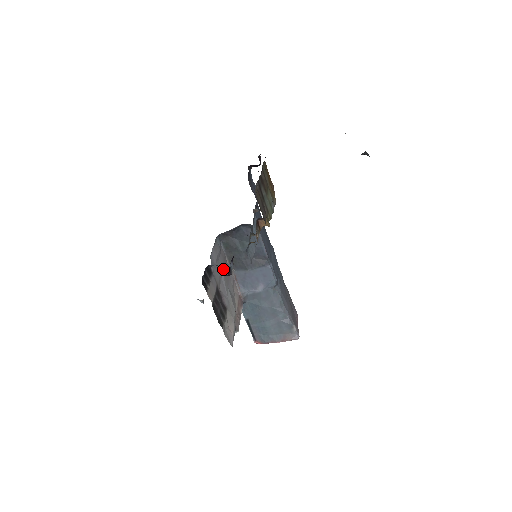
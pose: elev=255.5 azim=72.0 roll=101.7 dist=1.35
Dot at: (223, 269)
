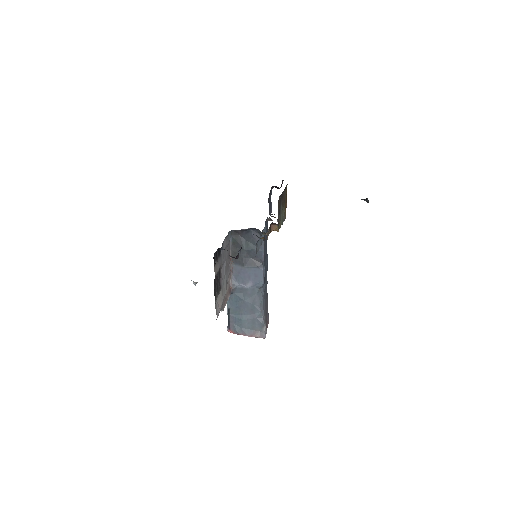
Dot at: (227, 258)
